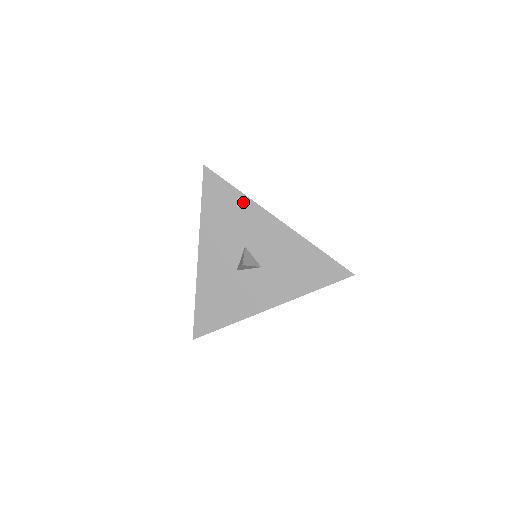
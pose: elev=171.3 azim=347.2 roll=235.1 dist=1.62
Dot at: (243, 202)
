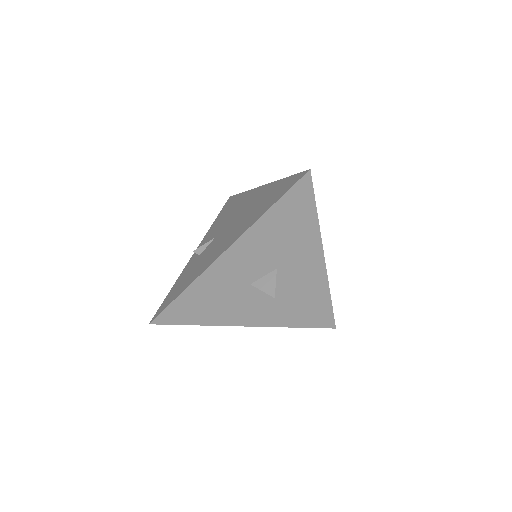
Dot at: (312, 230)
